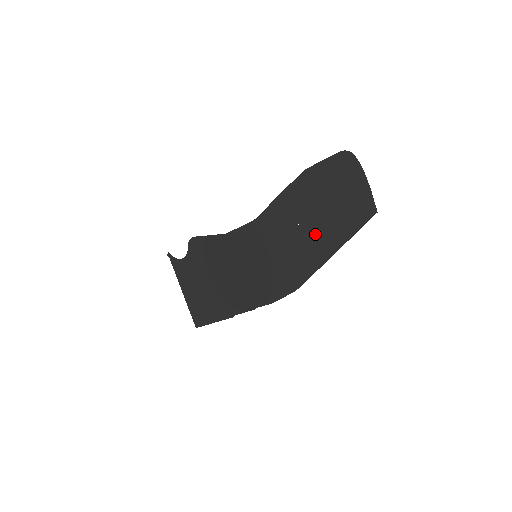
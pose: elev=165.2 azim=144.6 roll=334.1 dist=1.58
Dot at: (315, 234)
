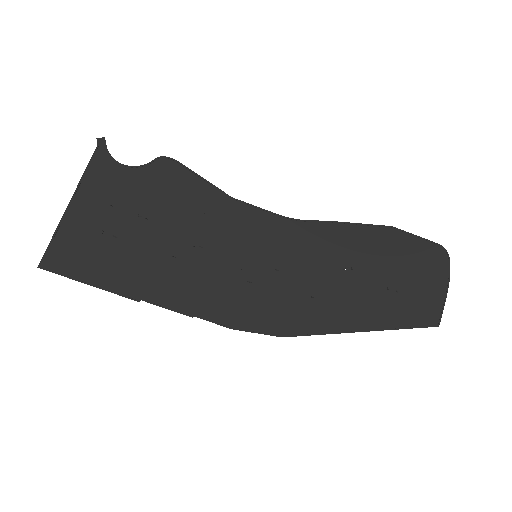
Dot at: (357, 294)
